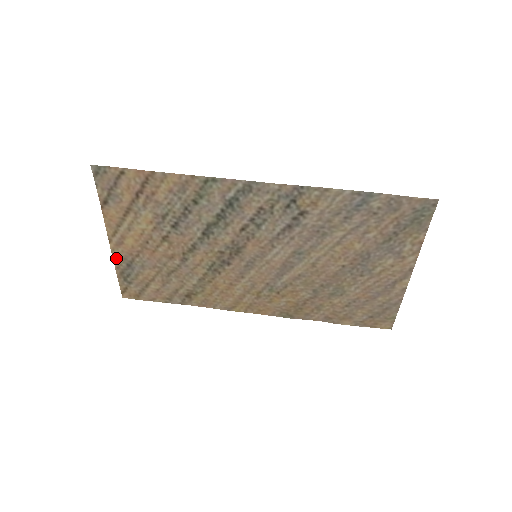
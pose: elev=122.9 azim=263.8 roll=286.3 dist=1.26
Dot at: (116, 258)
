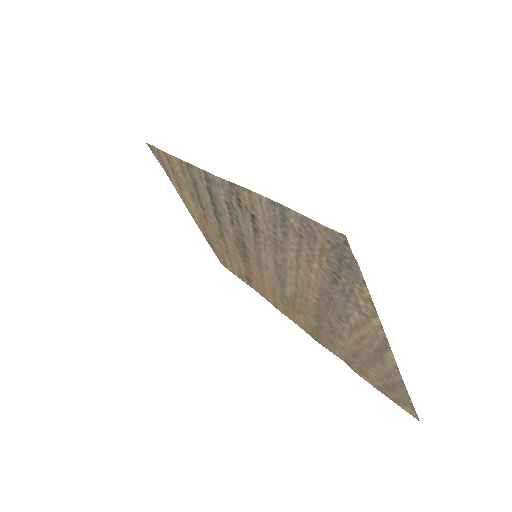
Dot at: (199, 227)
